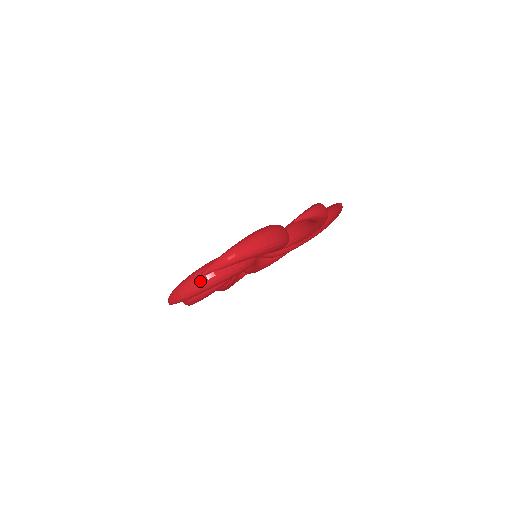
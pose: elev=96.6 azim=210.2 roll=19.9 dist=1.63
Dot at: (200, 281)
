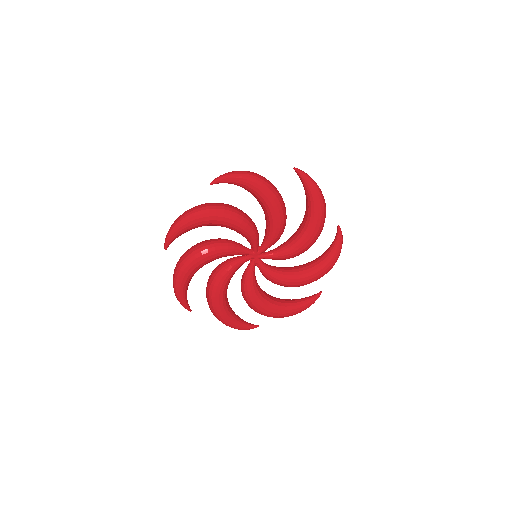
Dot at: (270, 182)
